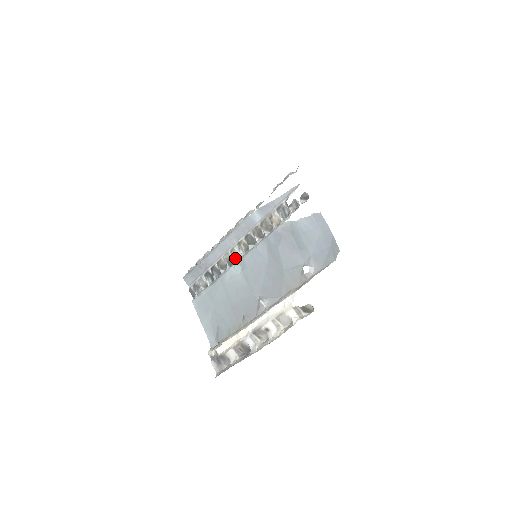
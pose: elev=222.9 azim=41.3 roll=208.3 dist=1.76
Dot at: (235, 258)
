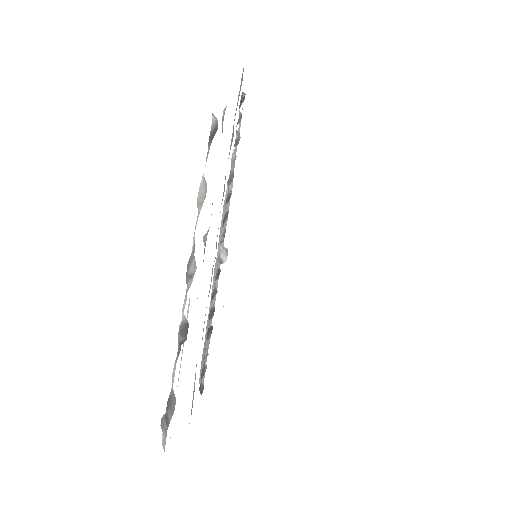
Dot at: (219, 263)
